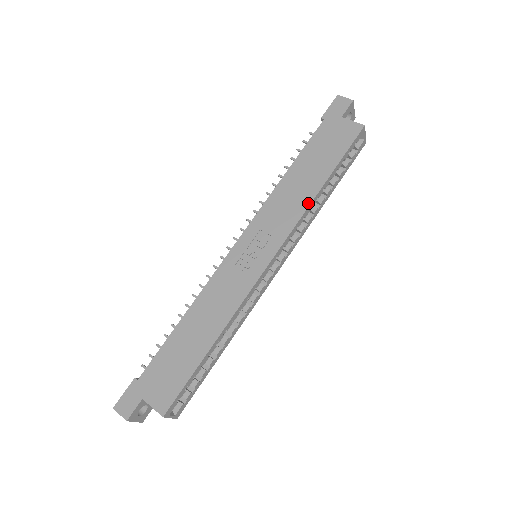
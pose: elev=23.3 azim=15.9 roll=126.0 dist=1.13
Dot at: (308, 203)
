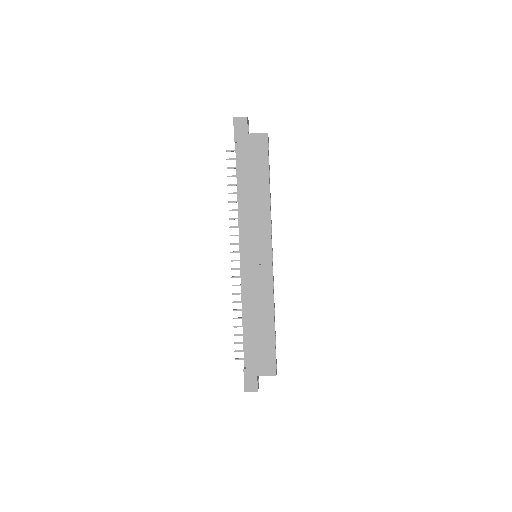
Dot at: (268, 207)
